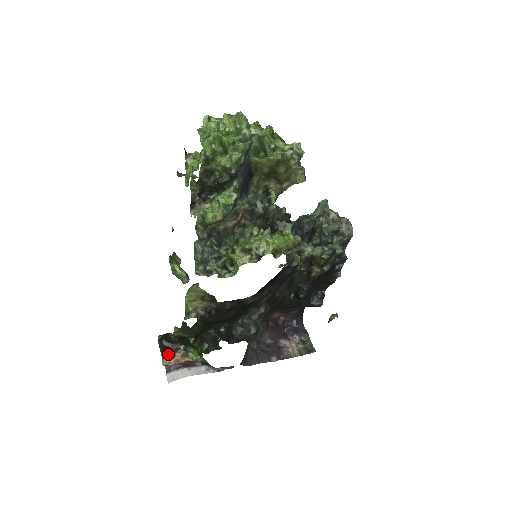
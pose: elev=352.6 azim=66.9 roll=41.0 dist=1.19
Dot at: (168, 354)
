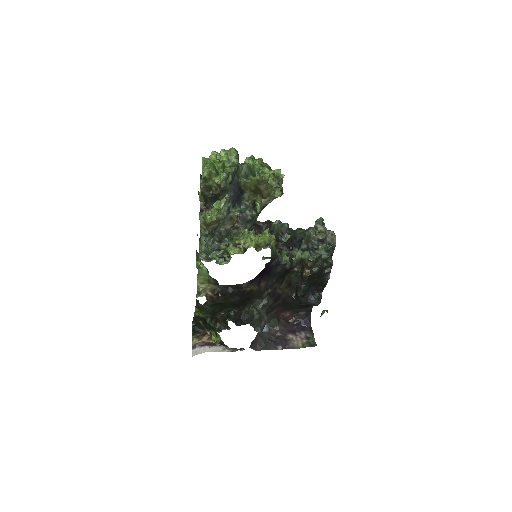
Dot at: (198, 337)
